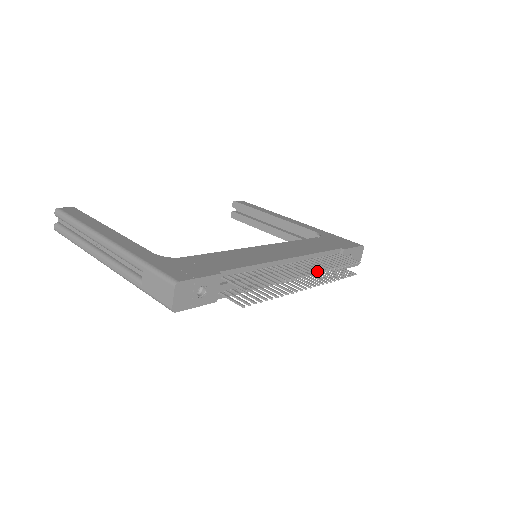
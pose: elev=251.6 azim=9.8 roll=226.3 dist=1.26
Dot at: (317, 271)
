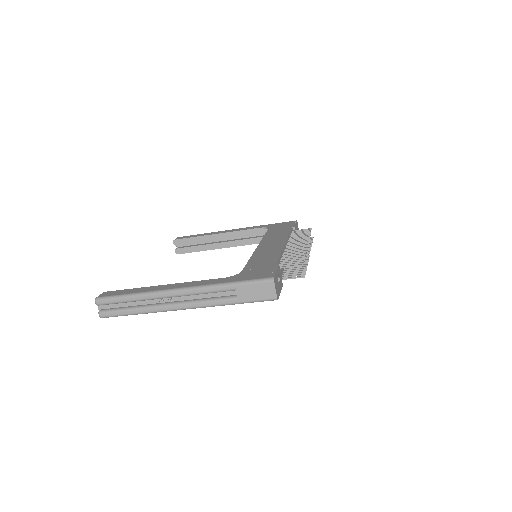
Dot at: (307, 241)
